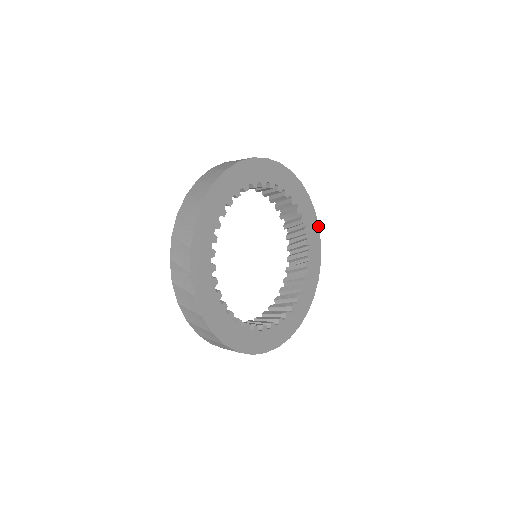
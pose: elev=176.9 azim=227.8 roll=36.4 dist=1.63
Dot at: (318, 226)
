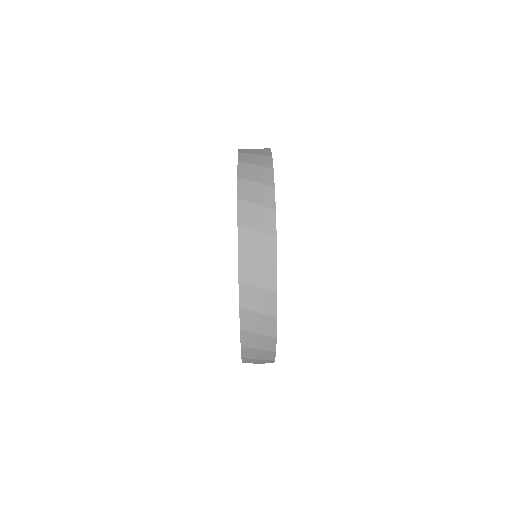
Dot at: occluded
